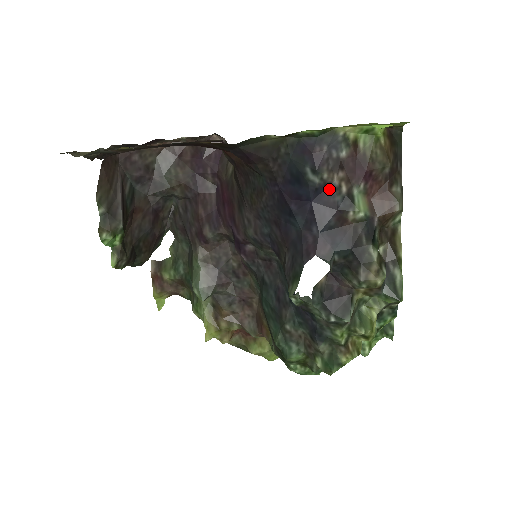
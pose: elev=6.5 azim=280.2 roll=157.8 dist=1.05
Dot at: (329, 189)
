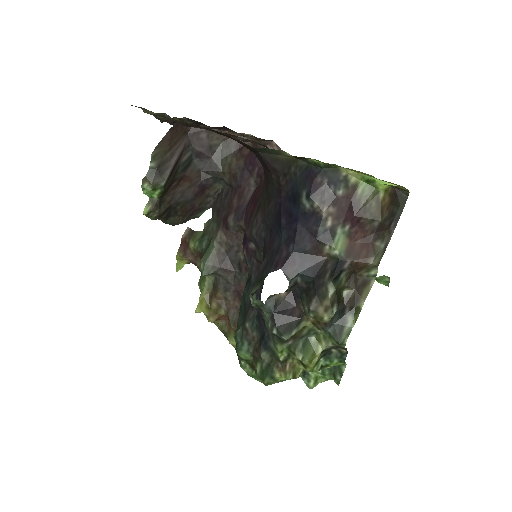
Dot at: (316, 218)
